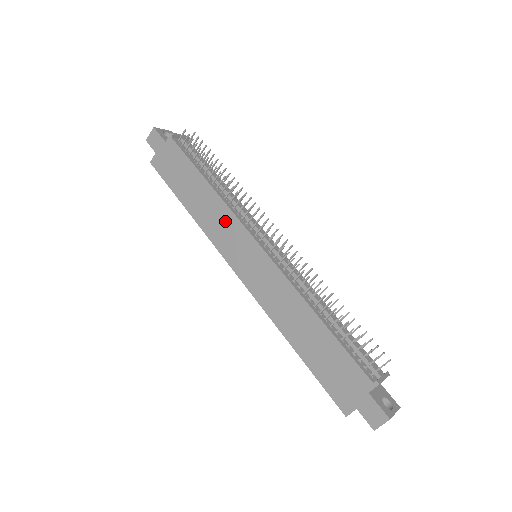
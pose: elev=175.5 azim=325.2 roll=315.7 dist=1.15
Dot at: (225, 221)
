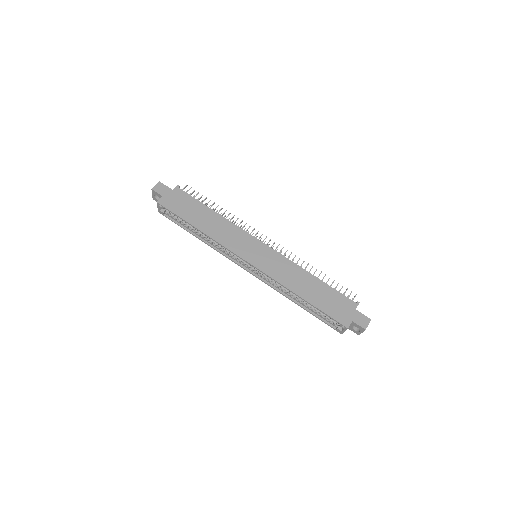
Dot at: (235, 233)
